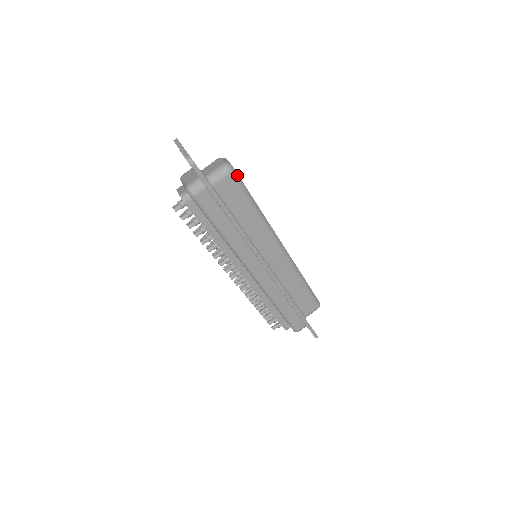
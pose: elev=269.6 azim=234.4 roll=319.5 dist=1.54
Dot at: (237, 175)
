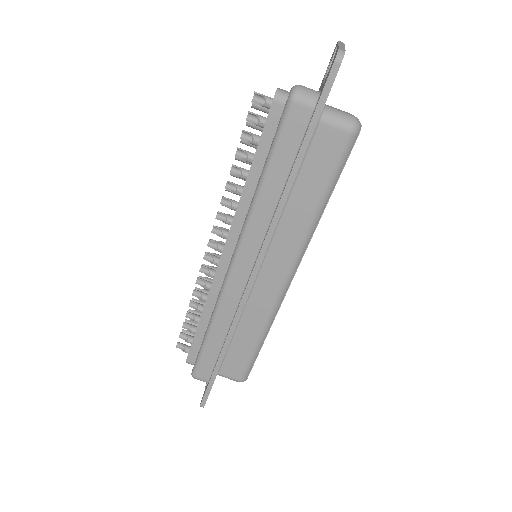
Dot at: (353, 145)
